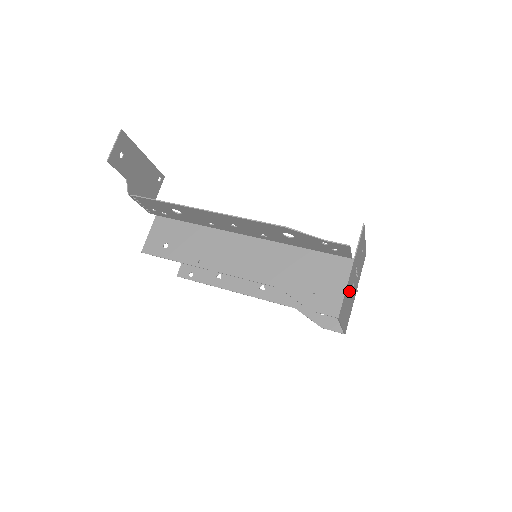
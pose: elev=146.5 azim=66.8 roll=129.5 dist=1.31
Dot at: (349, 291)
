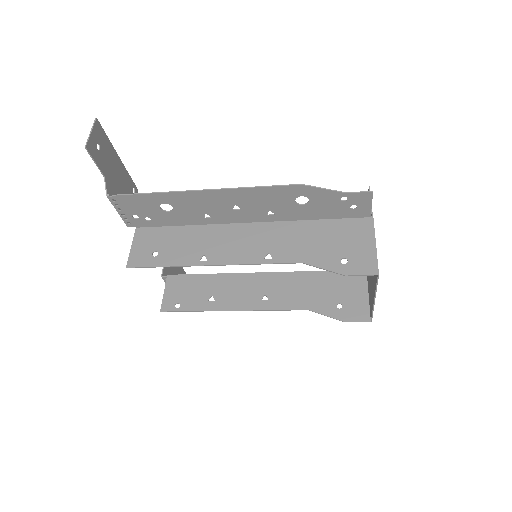
Dot at: occluded
